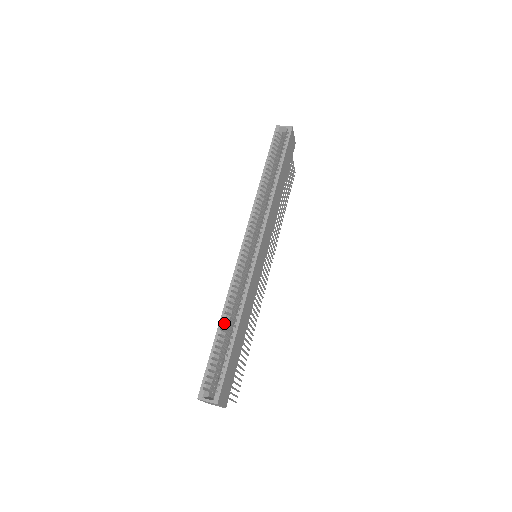
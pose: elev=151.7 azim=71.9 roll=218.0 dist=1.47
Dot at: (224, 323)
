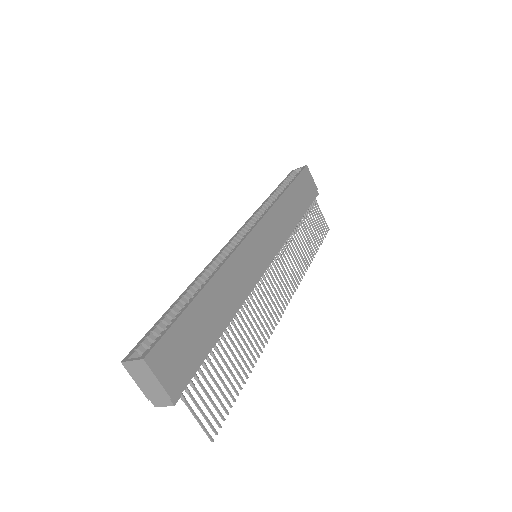
Dot at: (190, 293)
